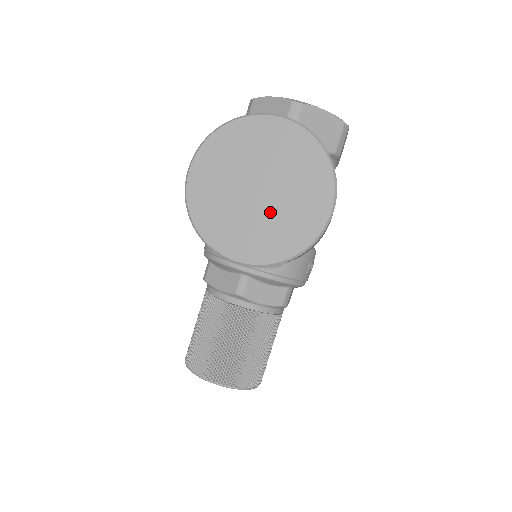
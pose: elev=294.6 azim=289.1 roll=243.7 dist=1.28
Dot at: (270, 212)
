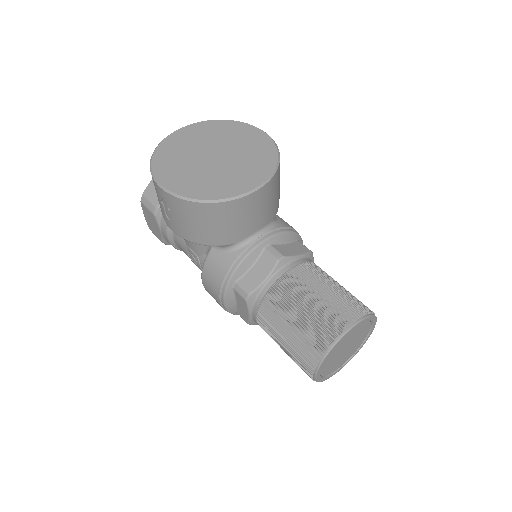
Dot at: (236, 157)
